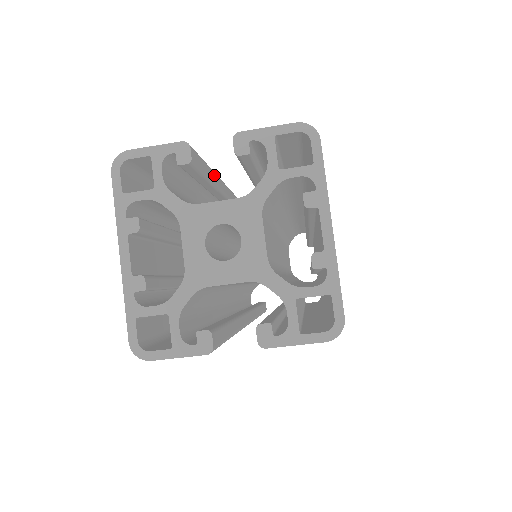
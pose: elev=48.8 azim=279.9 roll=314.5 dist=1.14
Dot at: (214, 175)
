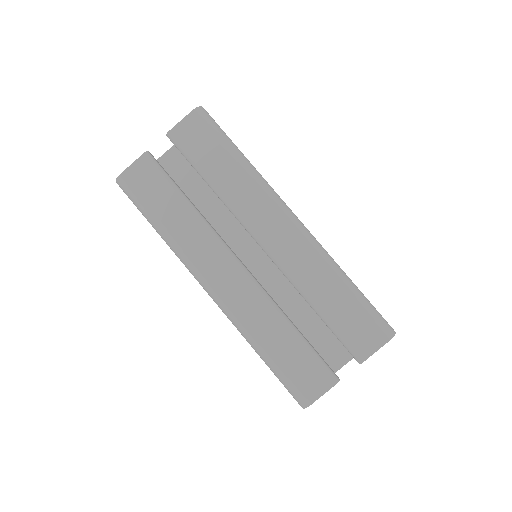
Dot at: occluded
